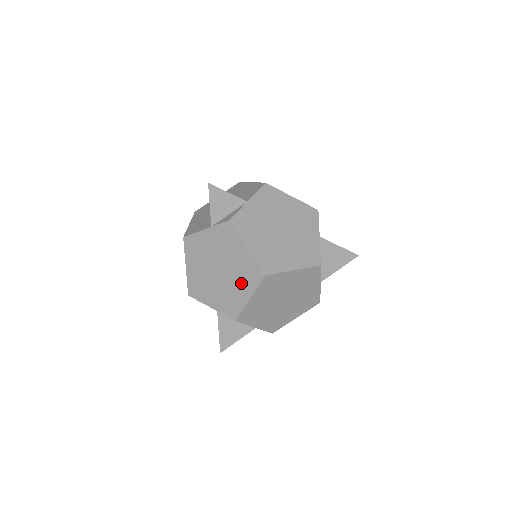
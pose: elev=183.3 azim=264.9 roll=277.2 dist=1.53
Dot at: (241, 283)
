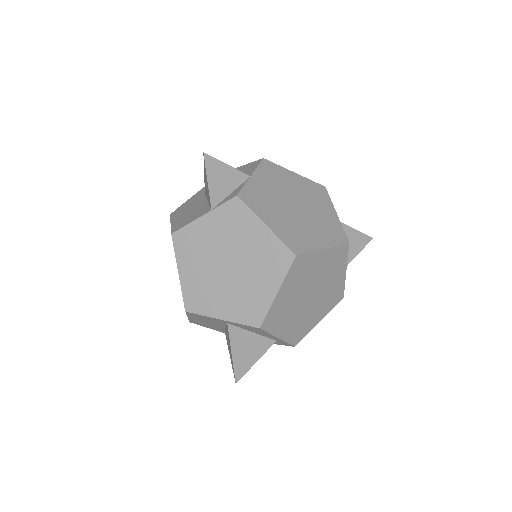
Dot at: (262, 274)
